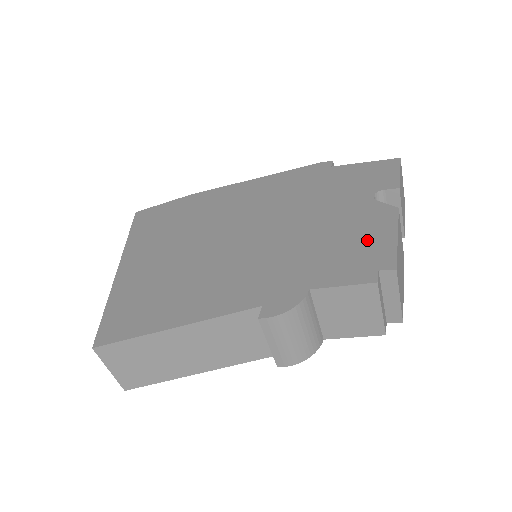
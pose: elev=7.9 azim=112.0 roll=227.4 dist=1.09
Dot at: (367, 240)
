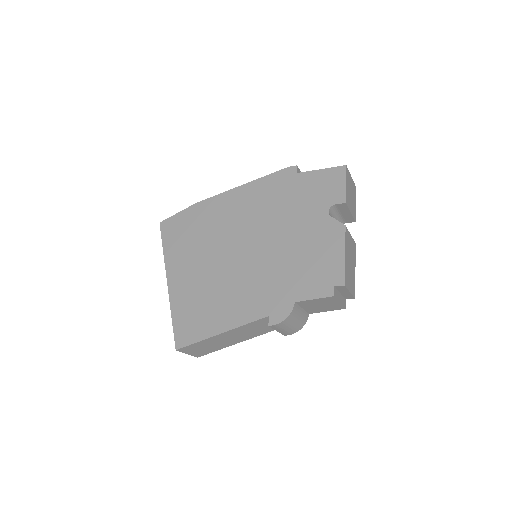
Dot at: (326, 258)
